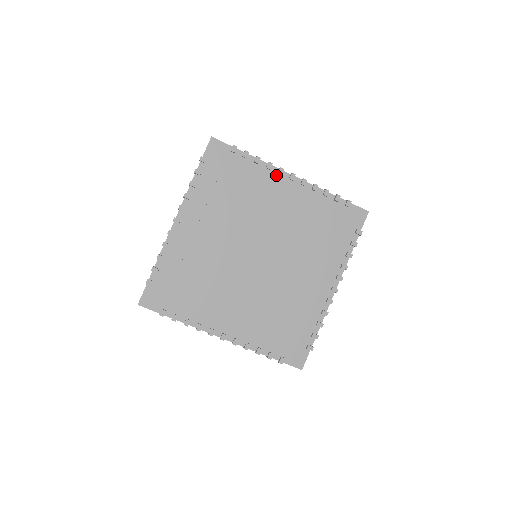
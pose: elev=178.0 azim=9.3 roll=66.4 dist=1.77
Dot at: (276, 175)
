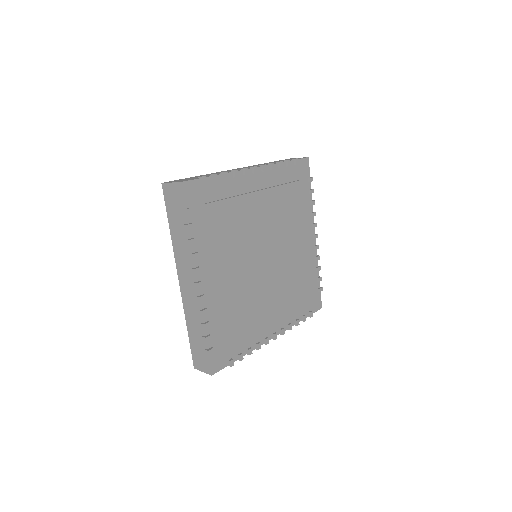
Dot at: (243, 178)
